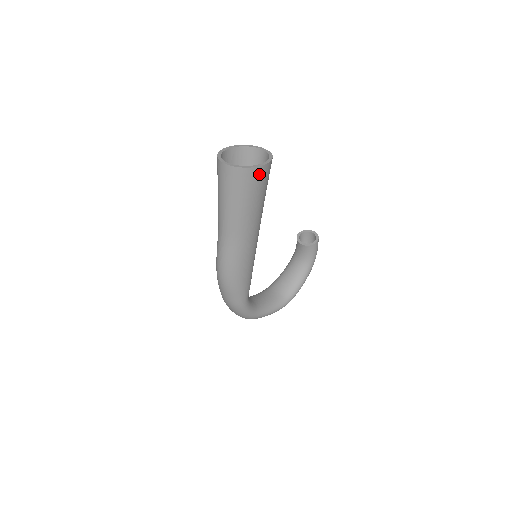
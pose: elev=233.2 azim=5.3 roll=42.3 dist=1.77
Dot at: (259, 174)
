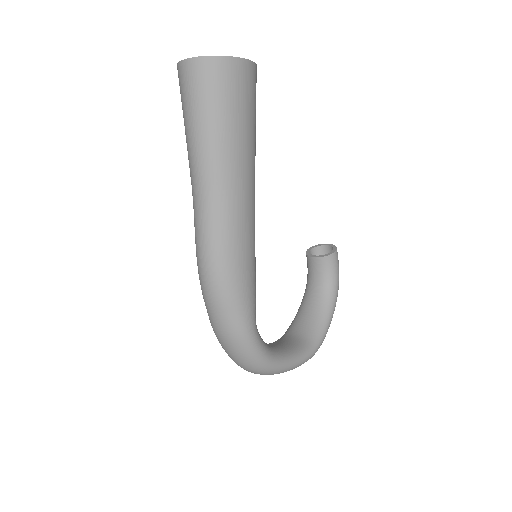
Dot at: (242, 73)
